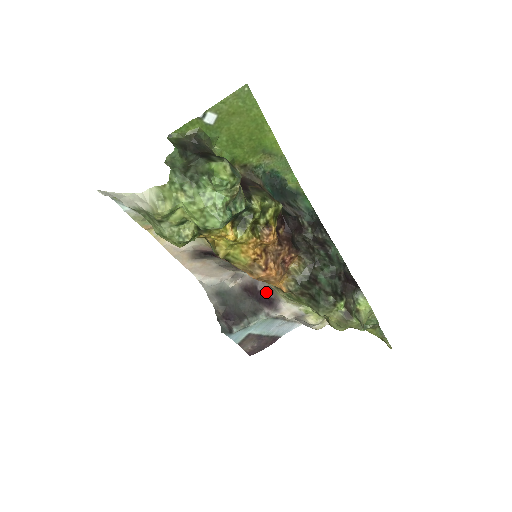
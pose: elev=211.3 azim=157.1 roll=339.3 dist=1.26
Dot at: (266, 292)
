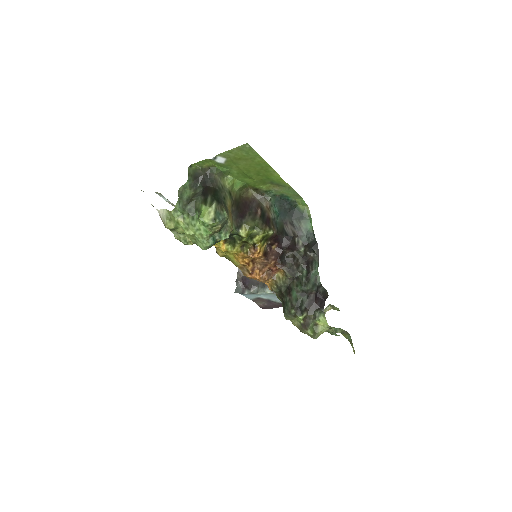
Dot at: occluded
